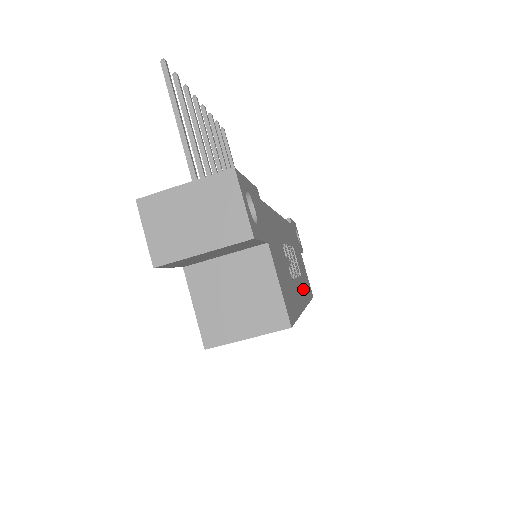
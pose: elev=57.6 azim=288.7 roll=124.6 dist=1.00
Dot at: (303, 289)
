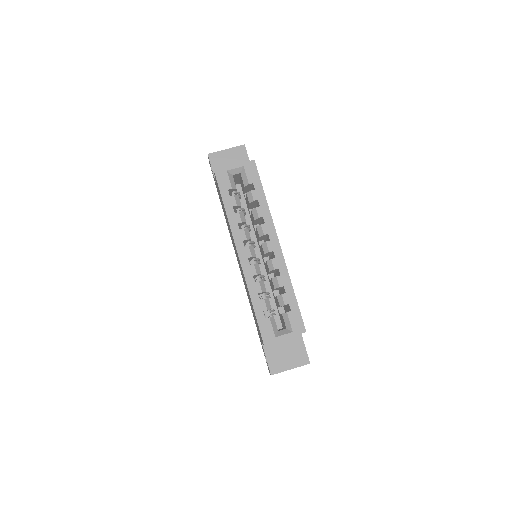
Dot at: occluded
